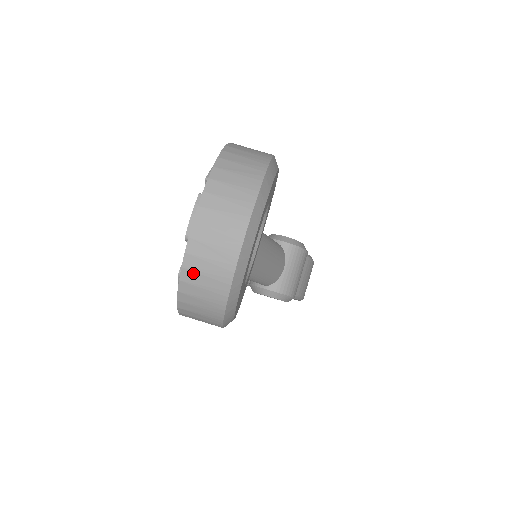
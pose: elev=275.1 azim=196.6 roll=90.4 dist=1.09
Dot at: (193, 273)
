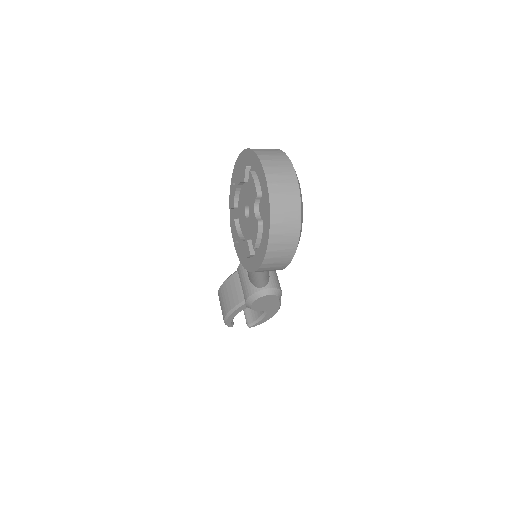
Dot at: (277, 205)
